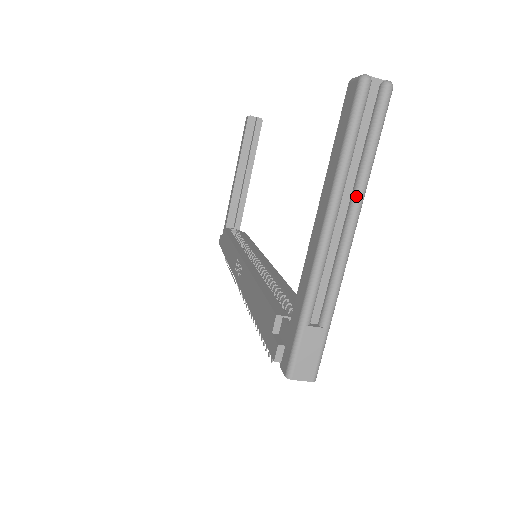
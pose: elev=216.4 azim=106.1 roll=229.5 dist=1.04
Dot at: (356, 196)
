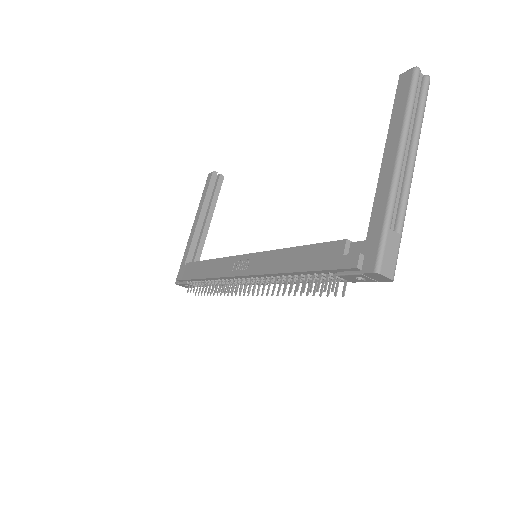
Dot at: (415, 140)
